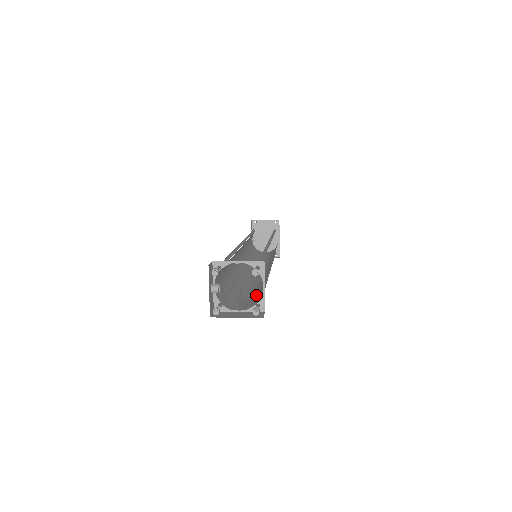
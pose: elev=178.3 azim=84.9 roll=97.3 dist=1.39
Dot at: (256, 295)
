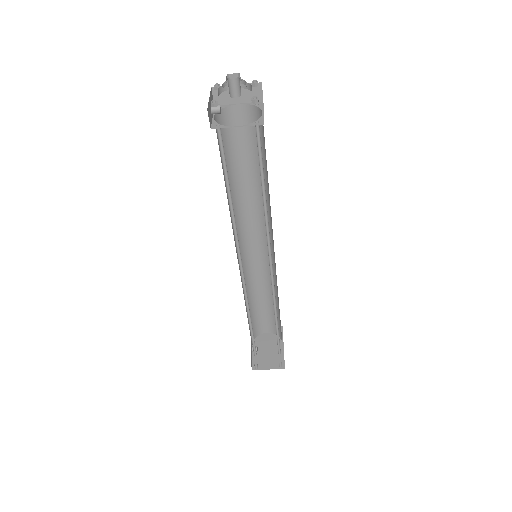
Dot at: occluded
